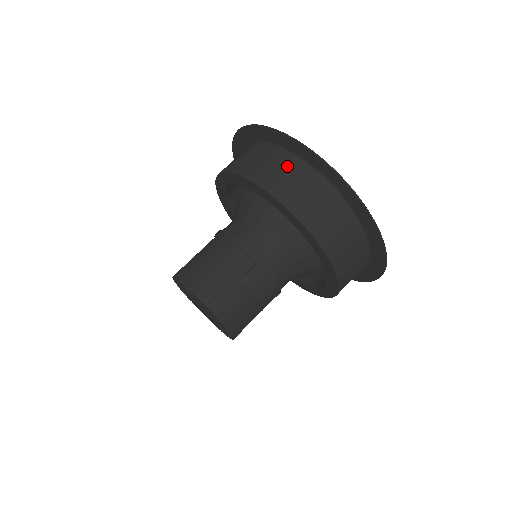
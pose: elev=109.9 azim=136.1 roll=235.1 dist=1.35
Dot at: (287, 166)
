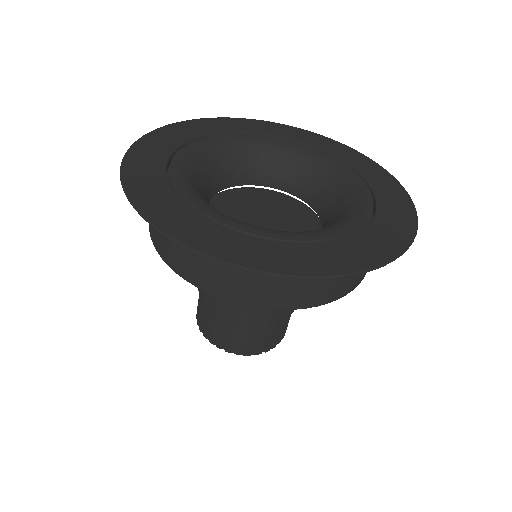
Dot at: occluded
